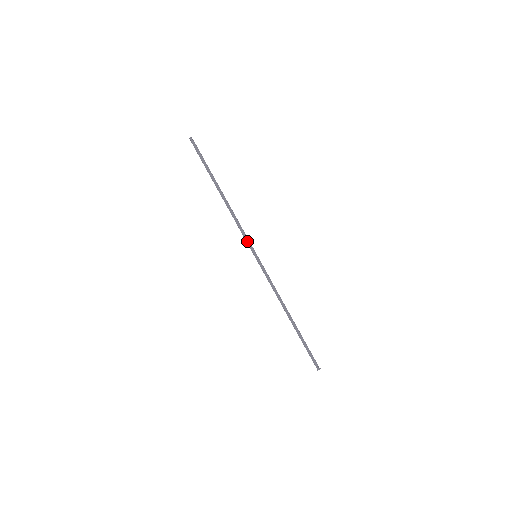
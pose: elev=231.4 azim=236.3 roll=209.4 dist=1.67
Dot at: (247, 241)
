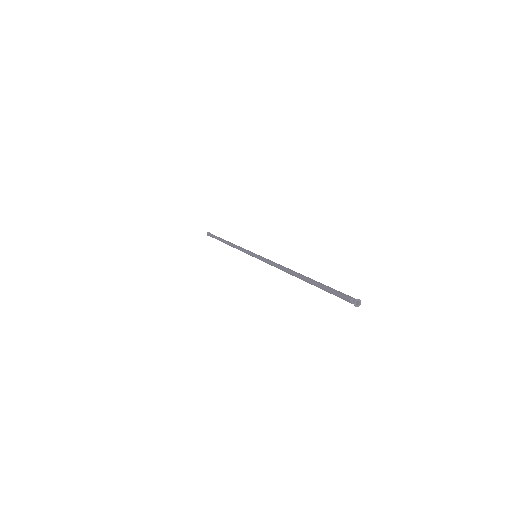
Dot at: (246, 252)
